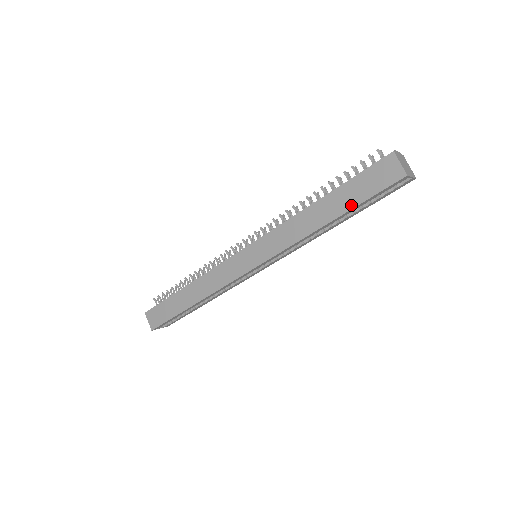
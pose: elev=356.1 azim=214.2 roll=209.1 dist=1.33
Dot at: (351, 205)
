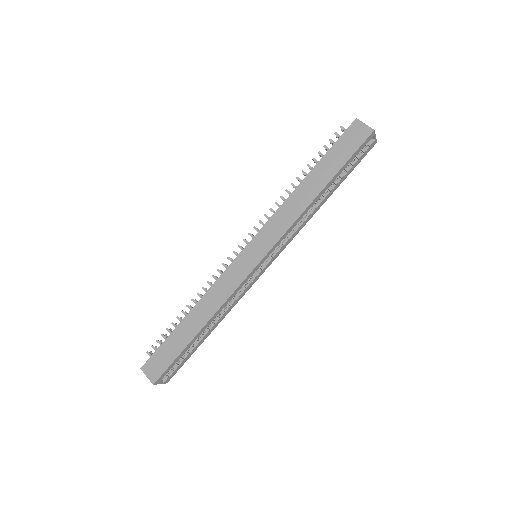
Dot at: (336, 169)
